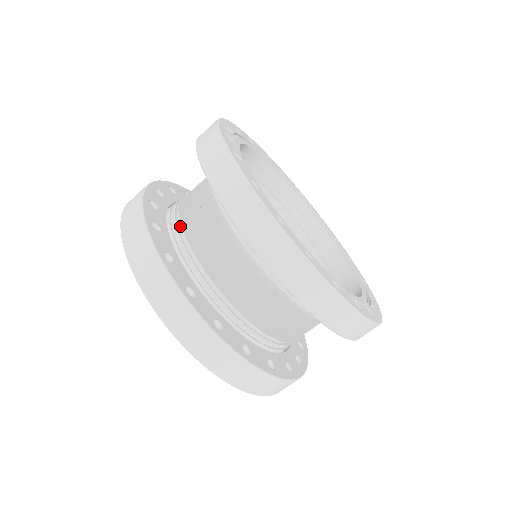
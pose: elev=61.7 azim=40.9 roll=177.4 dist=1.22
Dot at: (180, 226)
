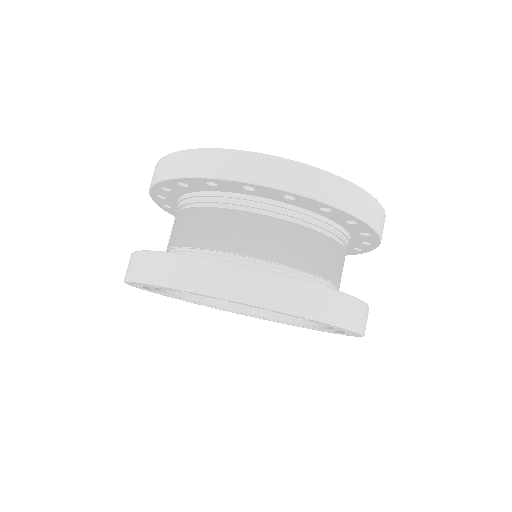
Dot at: (182, 251)
